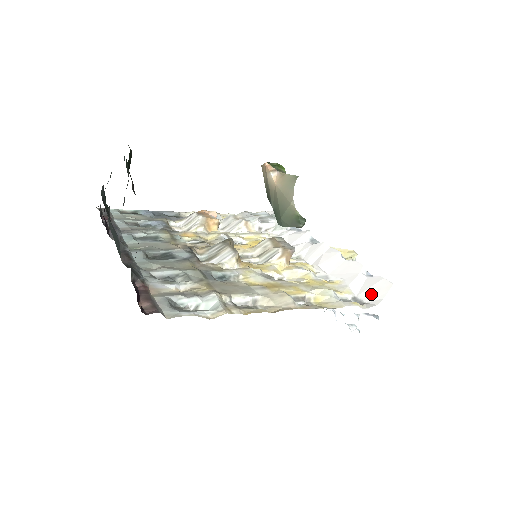
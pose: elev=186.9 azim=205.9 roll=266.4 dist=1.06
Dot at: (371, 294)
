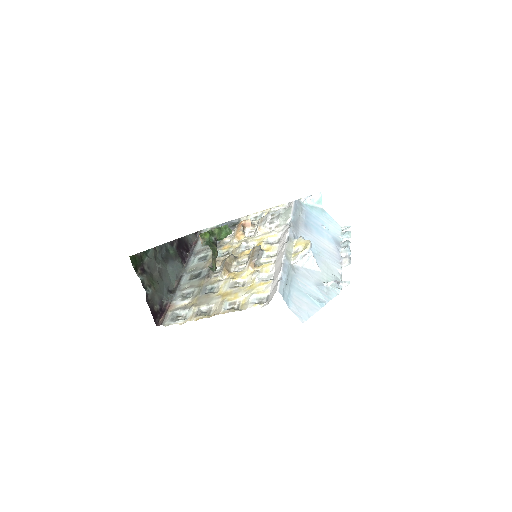
Dot at: (271, 295)
